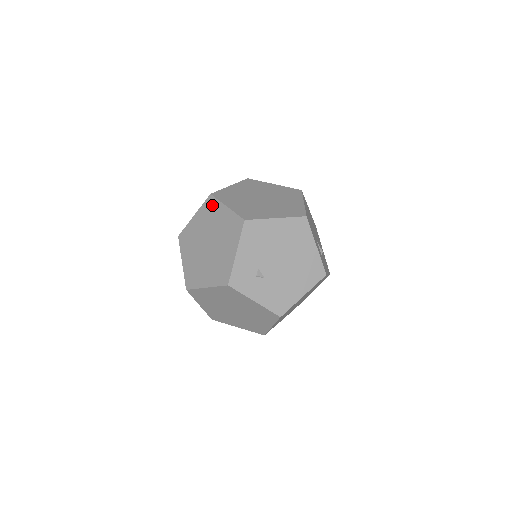
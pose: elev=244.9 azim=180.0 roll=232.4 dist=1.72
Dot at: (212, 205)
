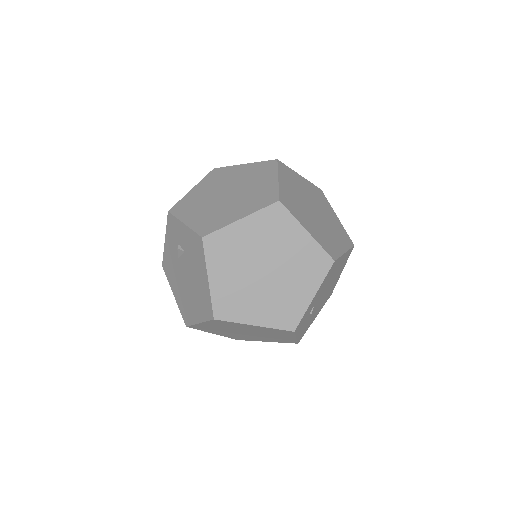
Dot at: (281, 219)
